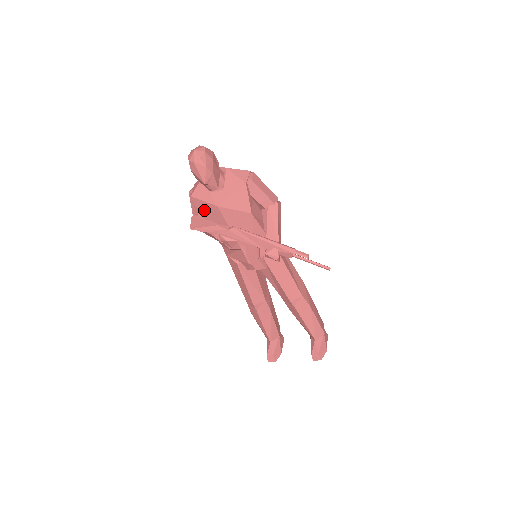
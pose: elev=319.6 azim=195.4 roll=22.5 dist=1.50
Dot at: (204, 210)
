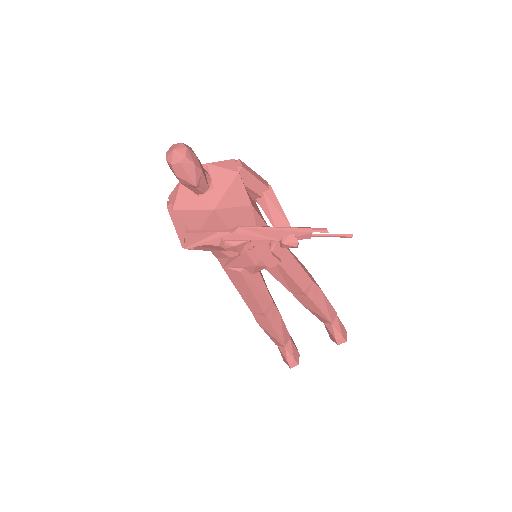
Dot at: (194, 221)
